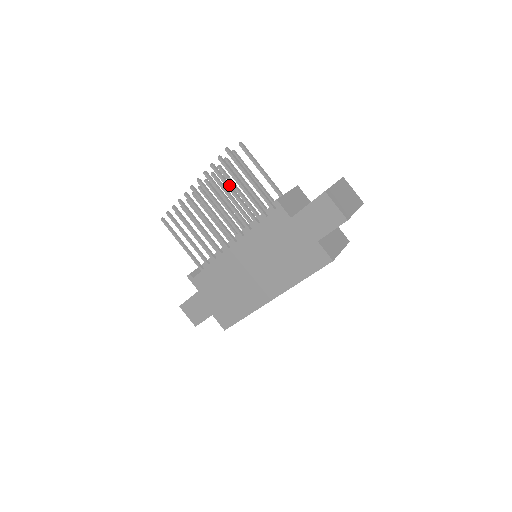
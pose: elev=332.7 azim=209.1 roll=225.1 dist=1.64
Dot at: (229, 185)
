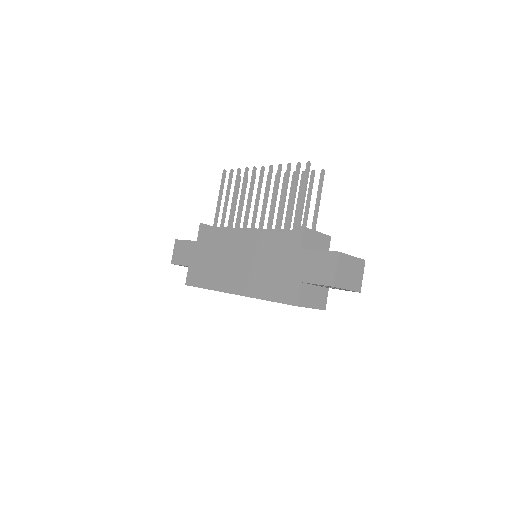
Dot at: (286, 189)
